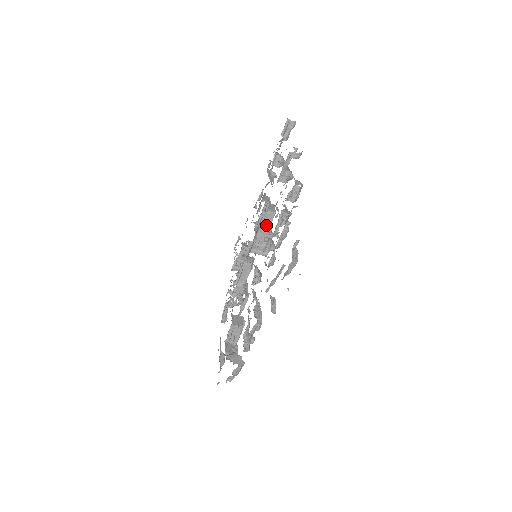
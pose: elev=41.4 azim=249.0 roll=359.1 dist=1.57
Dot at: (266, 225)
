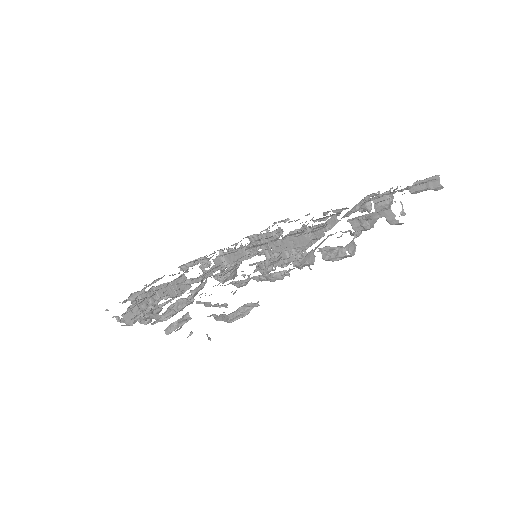
Dot at: (293, 243)
